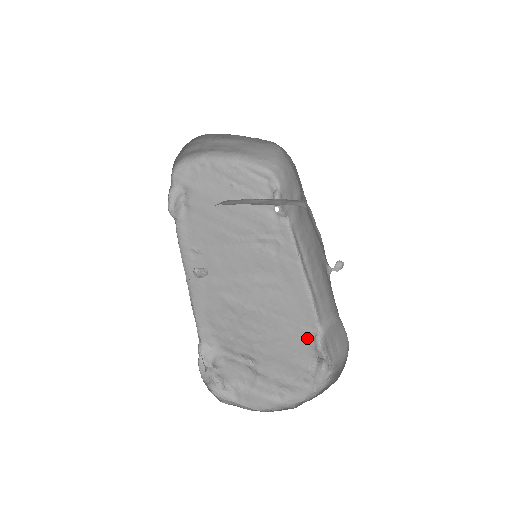
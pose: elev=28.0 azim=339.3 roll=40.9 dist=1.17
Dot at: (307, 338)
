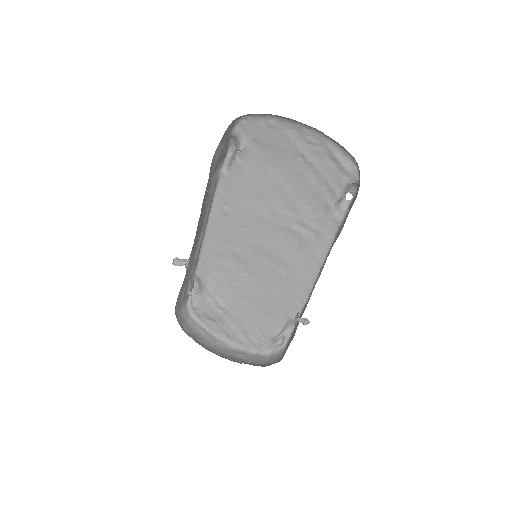
Dot at: (280, 319)
